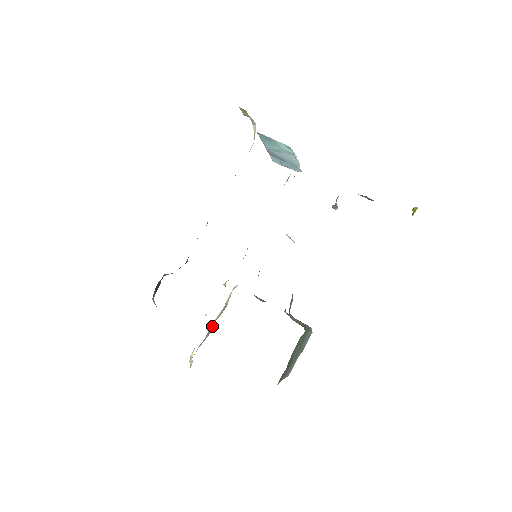
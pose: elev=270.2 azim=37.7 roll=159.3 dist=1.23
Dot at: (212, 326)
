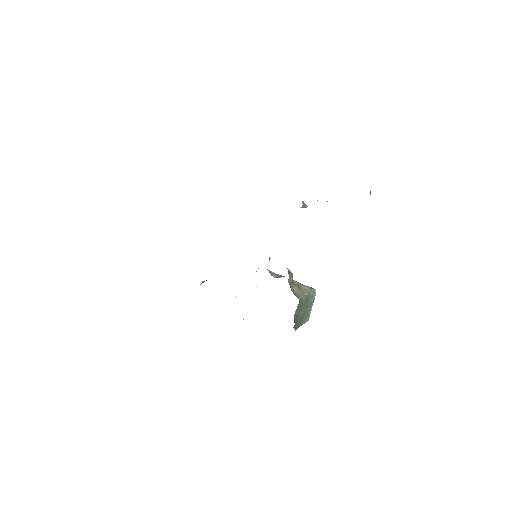
Dot at: occluded
